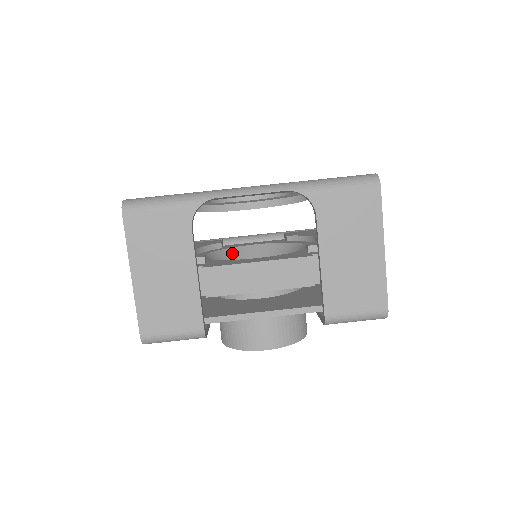
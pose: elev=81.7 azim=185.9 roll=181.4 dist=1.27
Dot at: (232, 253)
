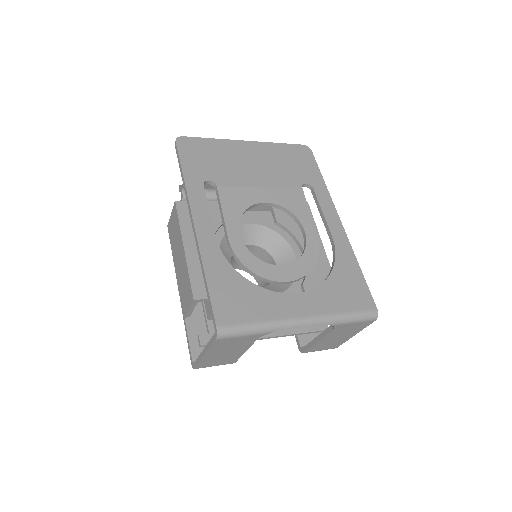
Dot at: occluded
